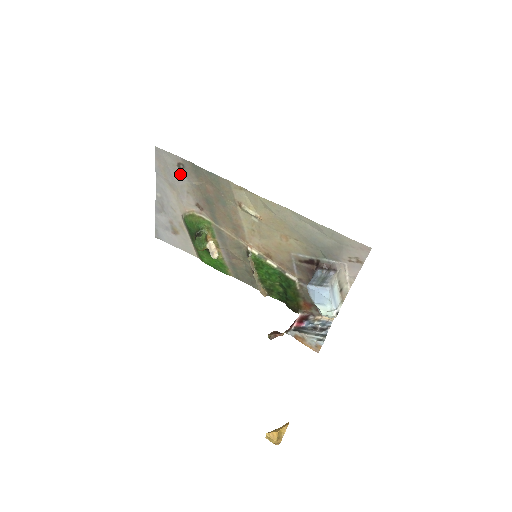
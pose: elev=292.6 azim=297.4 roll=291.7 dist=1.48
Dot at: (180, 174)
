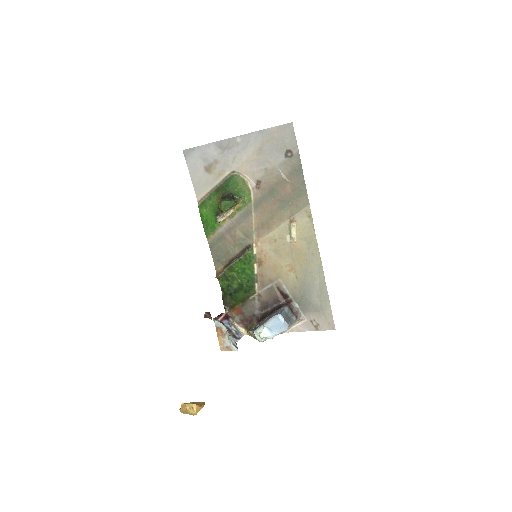
Dot at: (280, 155)
